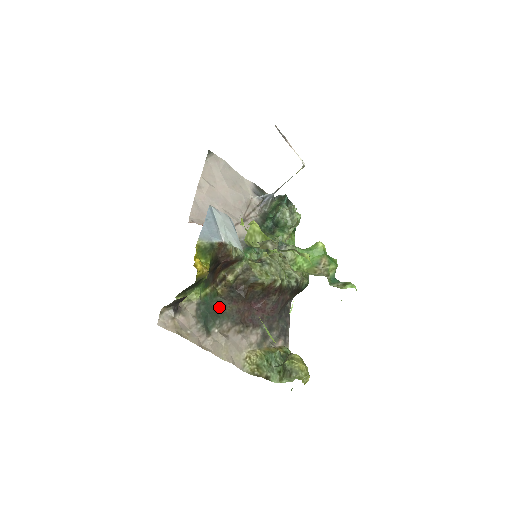
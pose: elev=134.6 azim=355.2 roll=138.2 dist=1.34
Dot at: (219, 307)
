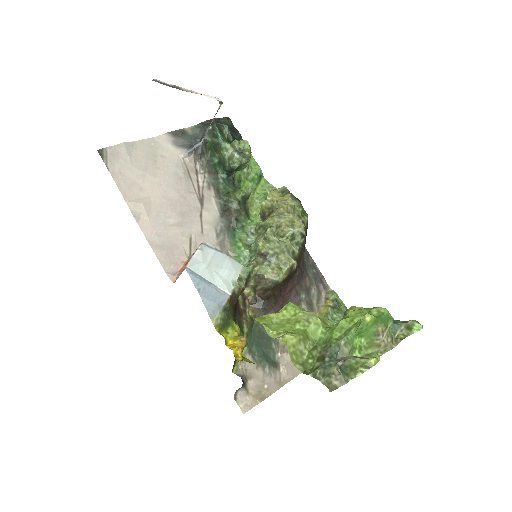
Dot at: (262, 329)
